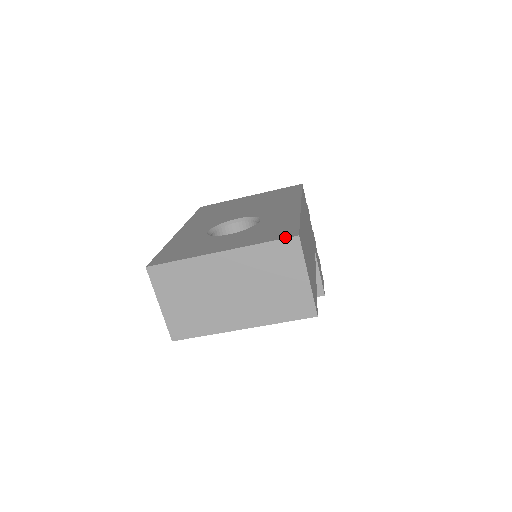
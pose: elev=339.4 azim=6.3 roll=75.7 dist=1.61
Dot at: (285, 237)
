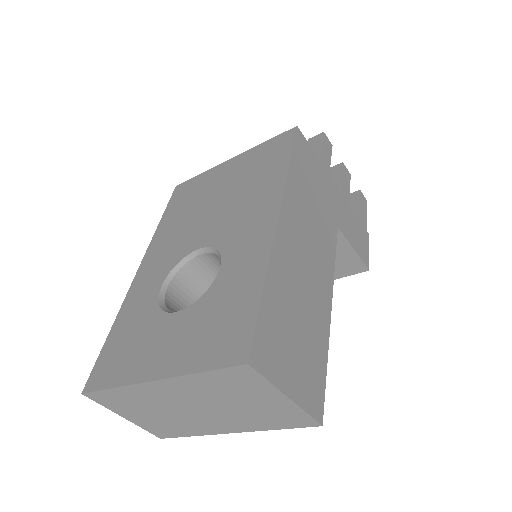
Dot at: (230, 363)
